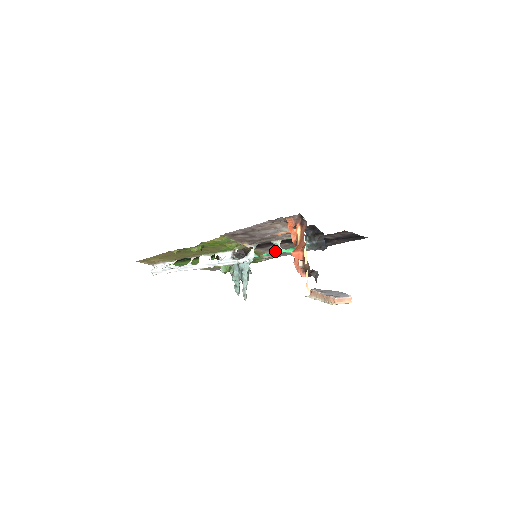
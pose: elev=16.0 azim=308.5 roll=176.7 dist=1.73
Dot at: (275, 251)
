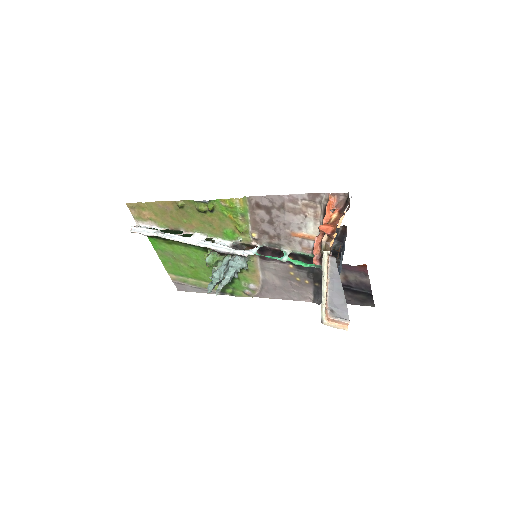
Dot at: (281, 257)
